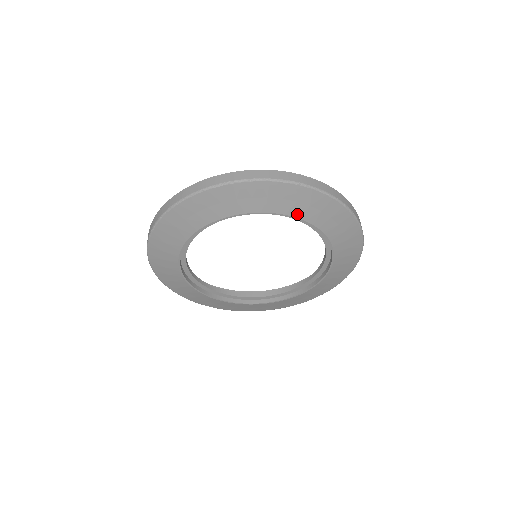
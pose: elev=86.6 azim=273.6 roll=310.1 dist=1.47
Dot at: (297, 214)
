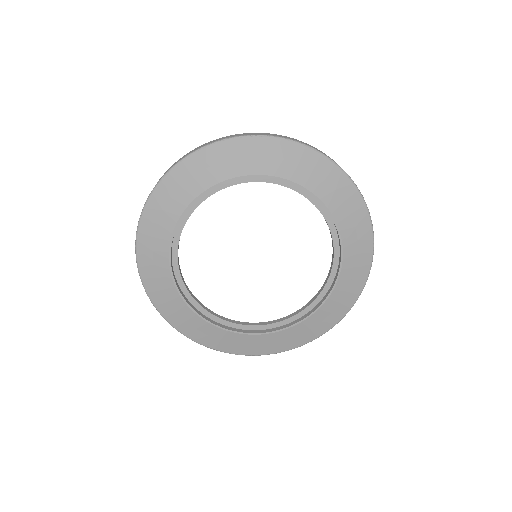
Dot at: (287, 175)
